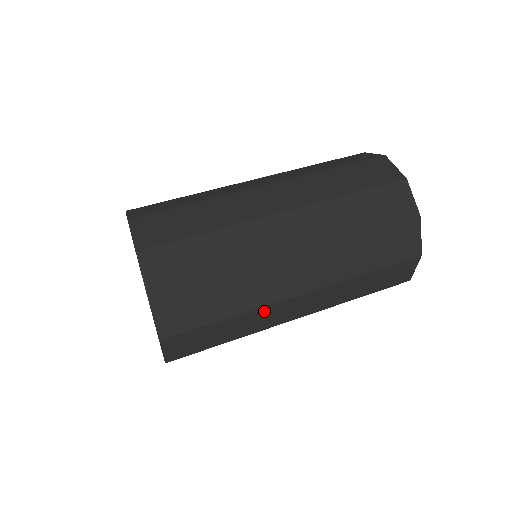
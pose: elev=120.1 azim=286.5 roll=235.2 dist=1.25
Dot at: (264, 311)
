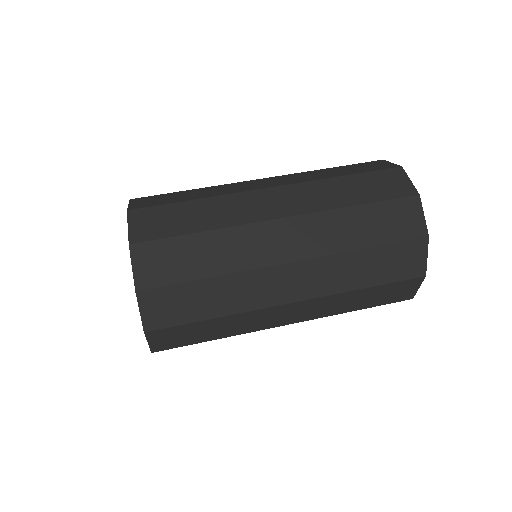
Dot at: occluded
